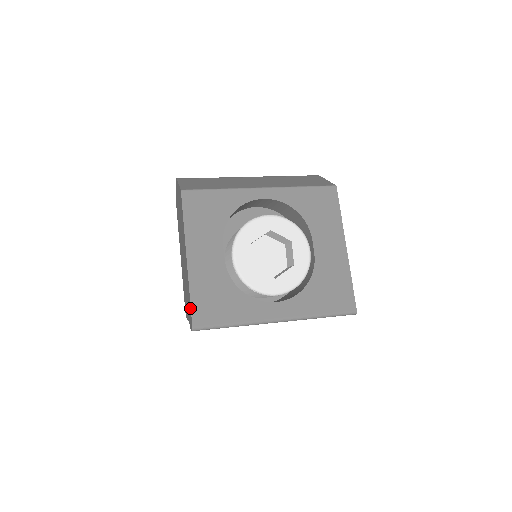
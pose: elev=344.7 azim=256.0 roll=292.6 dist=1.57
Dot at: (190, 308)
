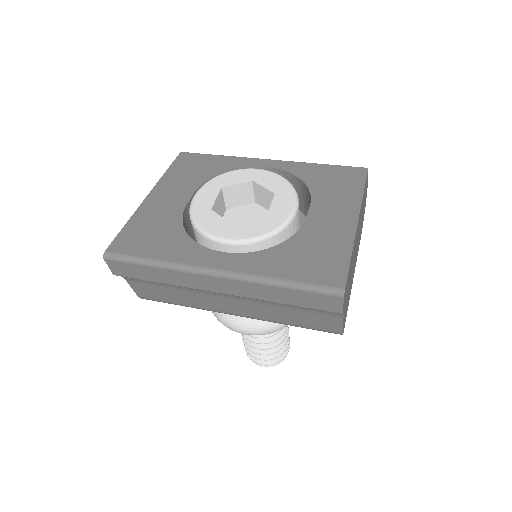
Dot at: (118, 238)
